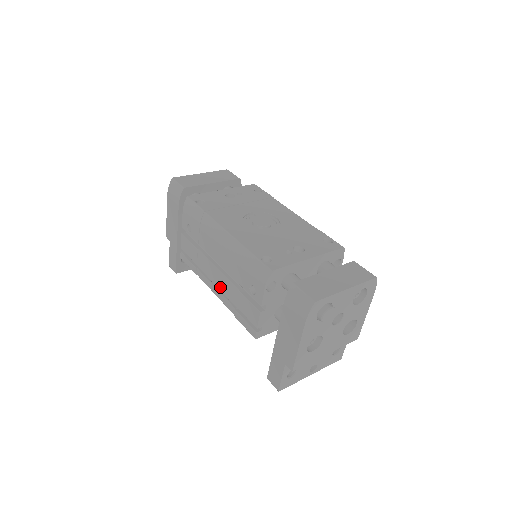
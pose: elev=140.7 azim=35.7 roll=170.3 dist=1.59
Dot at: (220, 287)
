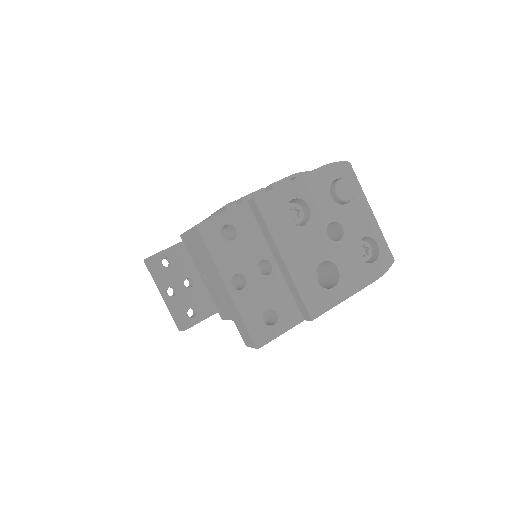
Dot at: occluded
